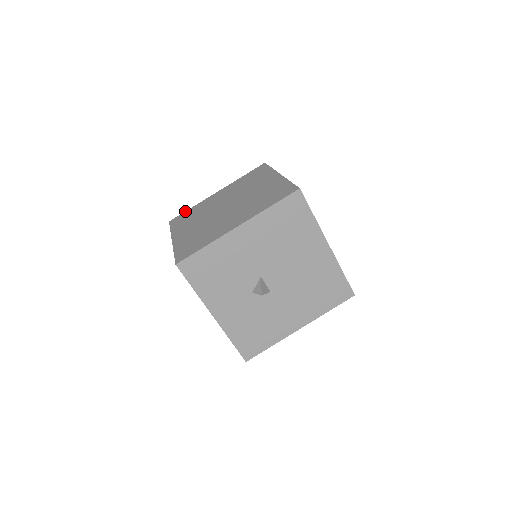
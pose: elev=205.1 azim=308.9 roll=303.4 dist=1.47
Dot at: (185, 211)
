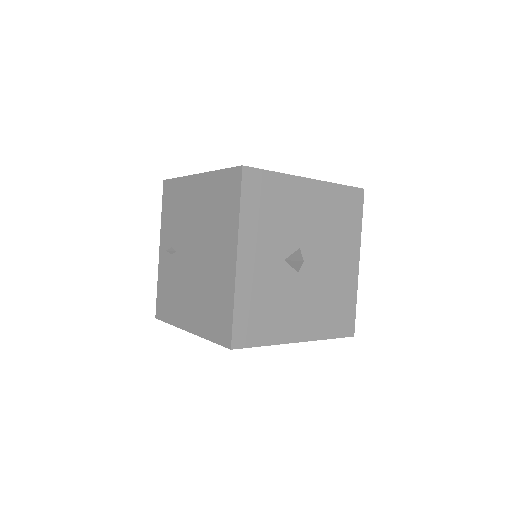
Dot at: occluded
